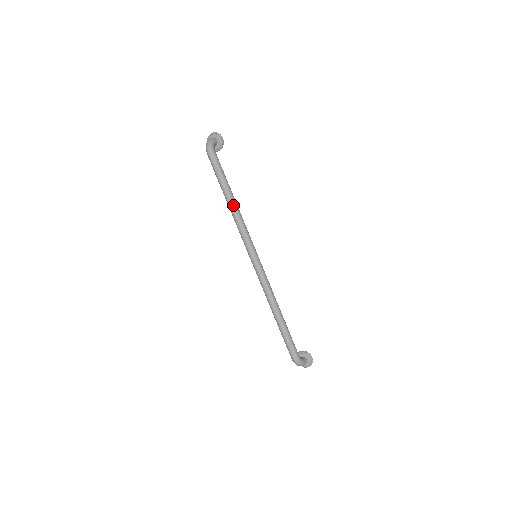
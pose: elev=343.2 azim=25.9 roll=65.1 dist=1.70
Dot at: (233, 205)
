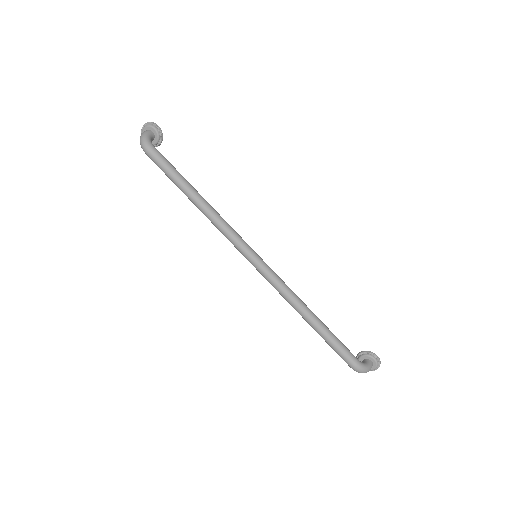
Dot at: (201, 204)
